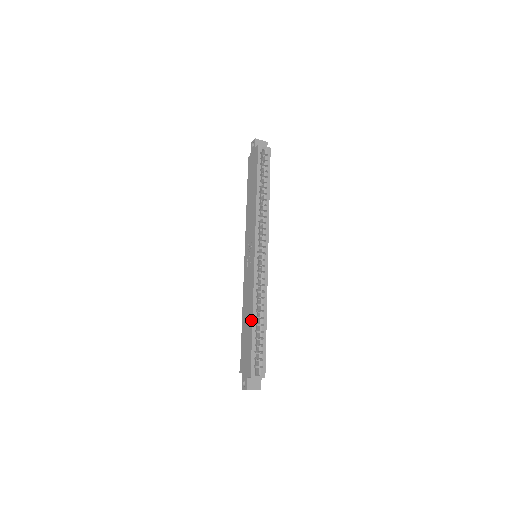
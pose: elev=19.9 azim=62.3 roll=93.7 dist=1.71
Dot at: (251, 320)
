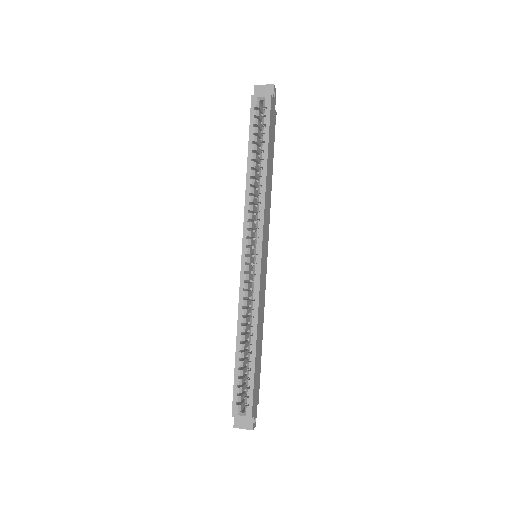
Dot at: (236, 345)
